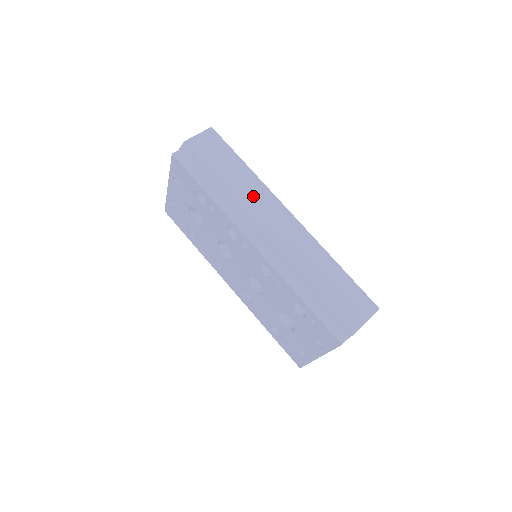
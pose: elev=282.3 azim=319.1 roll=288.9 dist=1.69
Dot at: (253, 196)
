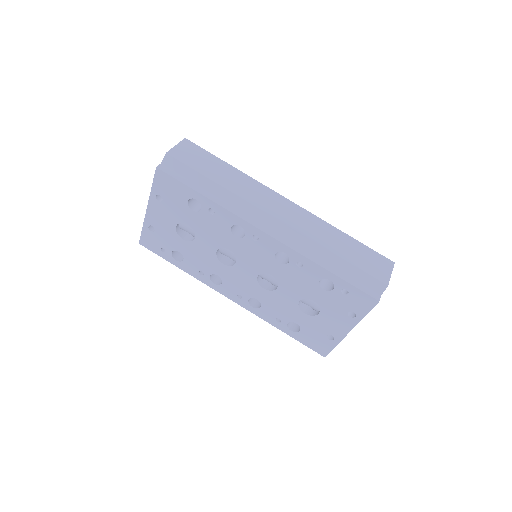
Dot at: (249, 190)
